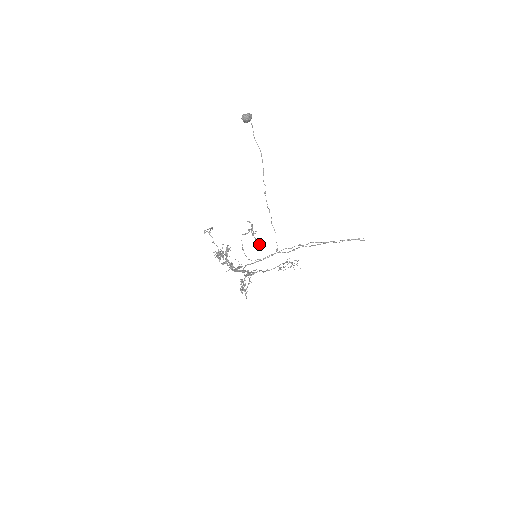
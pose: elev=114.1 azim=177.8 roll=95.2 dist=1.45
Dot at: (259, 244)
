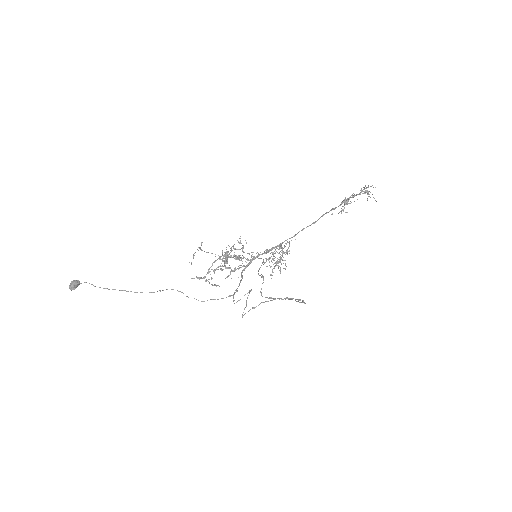
Dot at: occluded
